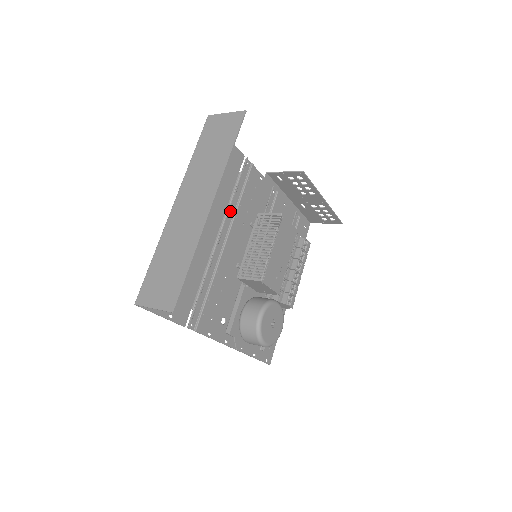
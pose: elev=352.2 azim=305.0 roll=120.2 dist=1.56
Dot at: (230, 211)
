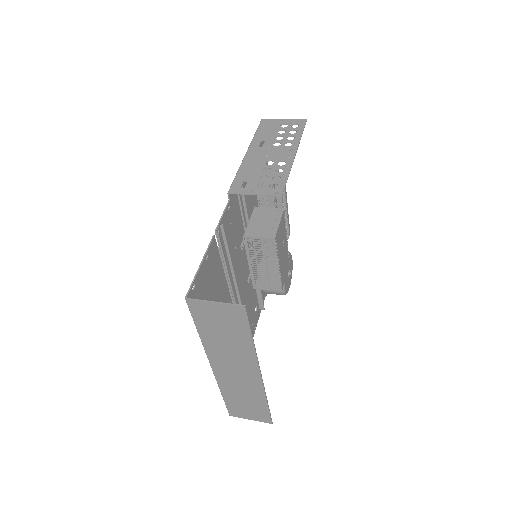
Dot at: occluded
